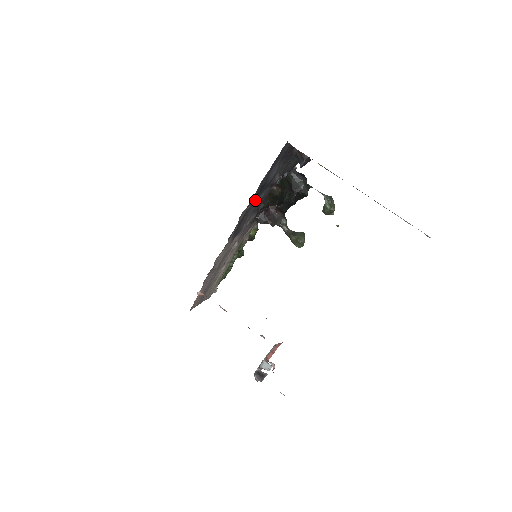
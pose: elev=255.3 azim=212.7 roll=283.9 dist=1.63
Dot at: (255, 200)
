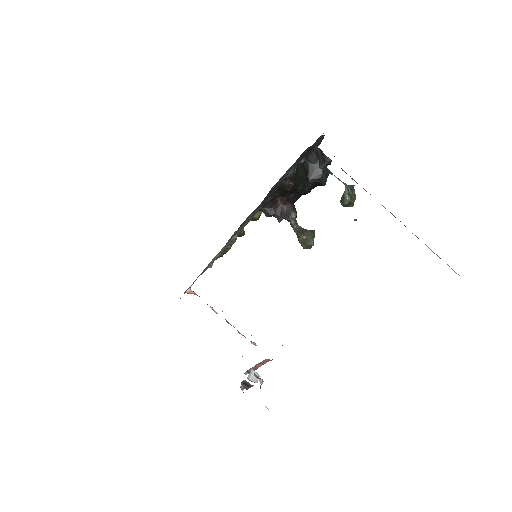
Dot at: occluded
